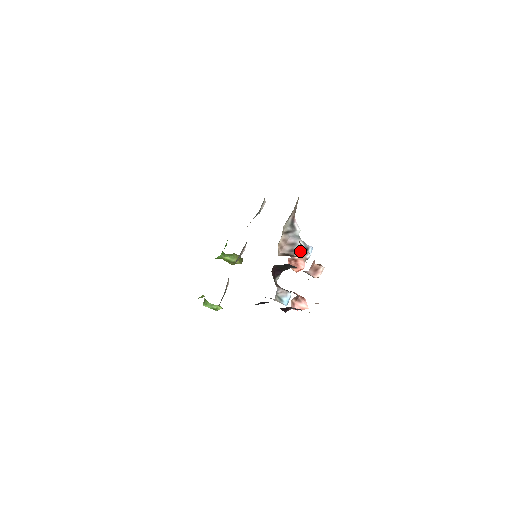
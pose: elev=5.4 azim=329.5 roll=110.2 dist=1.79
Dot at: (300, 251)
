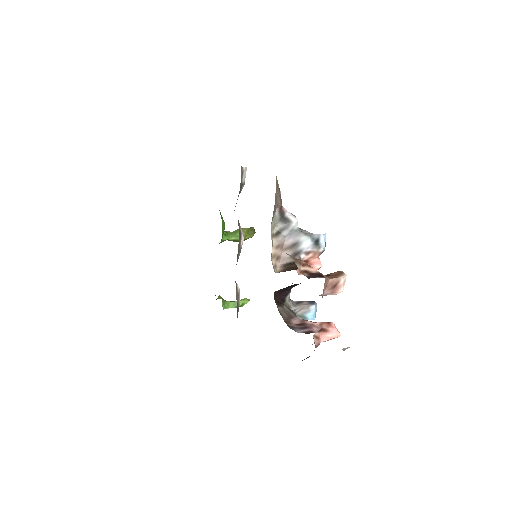
Dot at: (307, 249)
